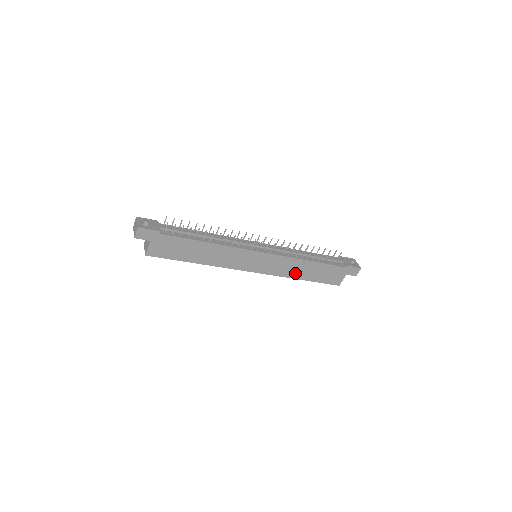
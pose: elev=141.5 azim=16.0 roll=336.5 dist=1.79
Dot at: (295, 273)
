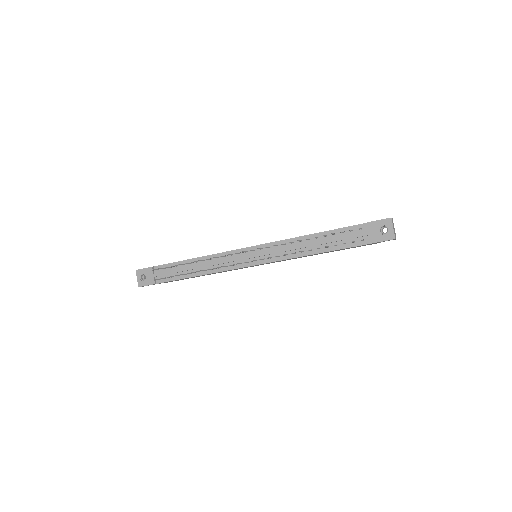
Dot at: occluded
